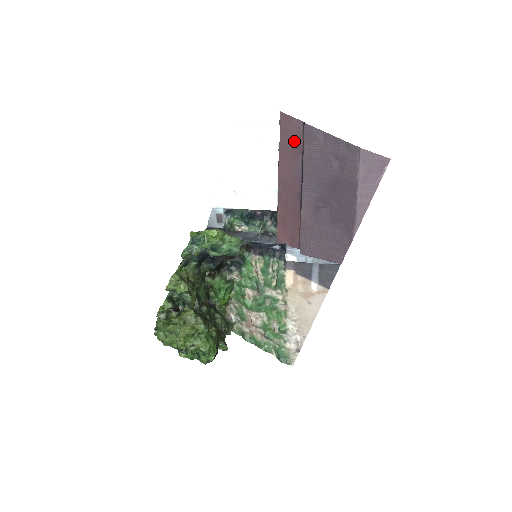
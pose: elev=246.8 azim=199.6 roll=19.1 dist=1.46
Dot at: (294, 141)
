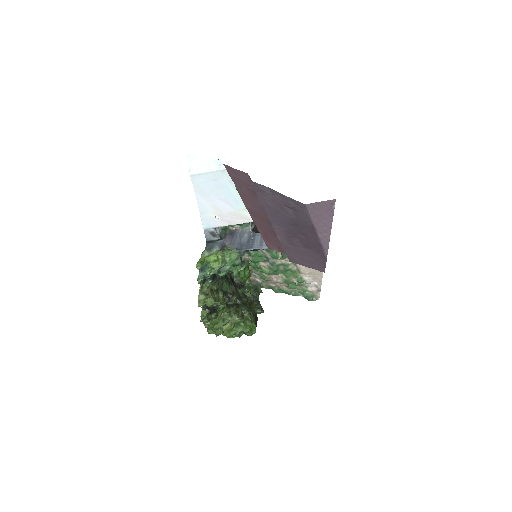
Dot at: (247, 186)
